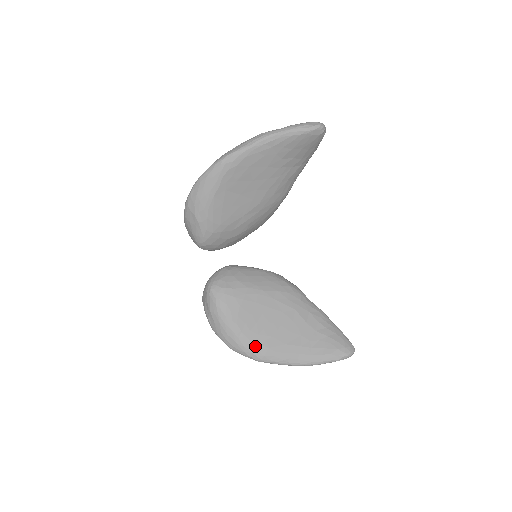
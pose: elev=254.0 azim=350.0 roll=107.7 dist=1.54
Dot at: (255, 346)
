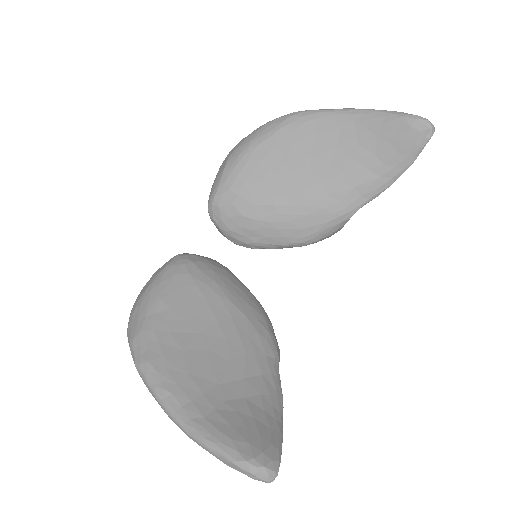
Dot at: (152, 341)
